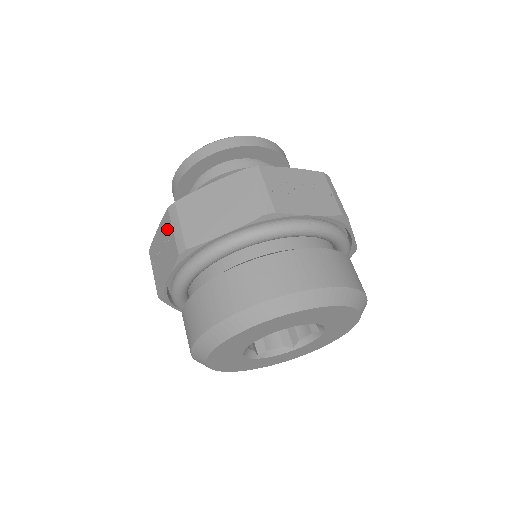
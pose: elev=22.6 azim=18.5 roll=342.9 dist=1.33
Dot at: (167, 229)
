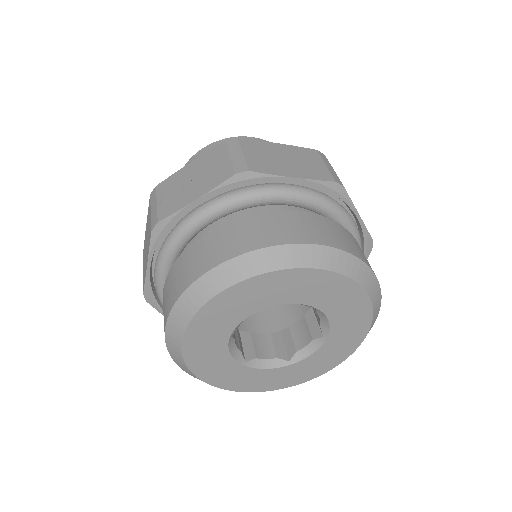
Dot at: occluded
